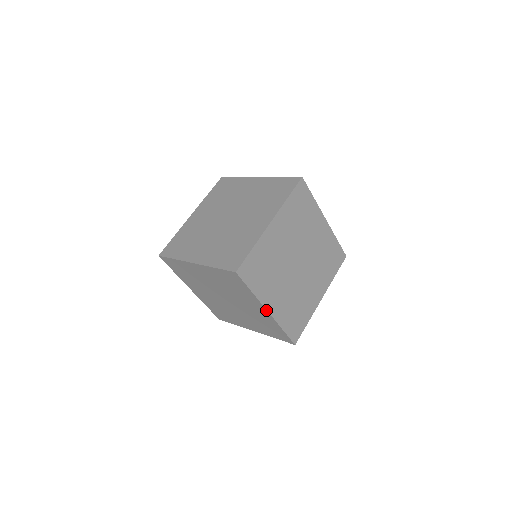
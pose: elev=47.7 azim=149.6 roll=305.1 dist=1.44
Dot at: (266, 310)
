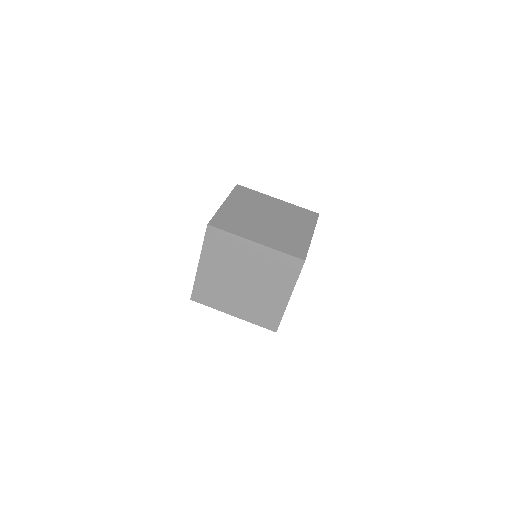
Dot at: occluded
